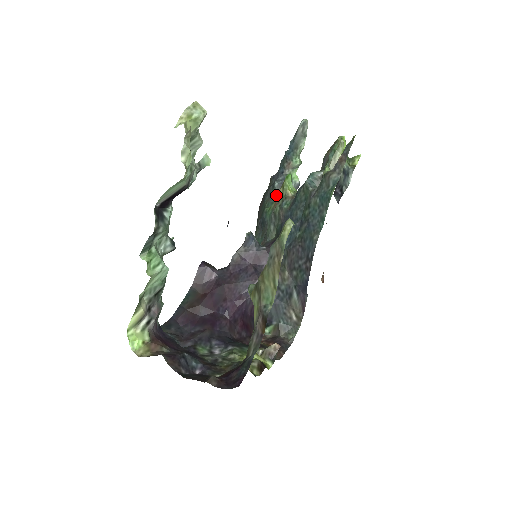
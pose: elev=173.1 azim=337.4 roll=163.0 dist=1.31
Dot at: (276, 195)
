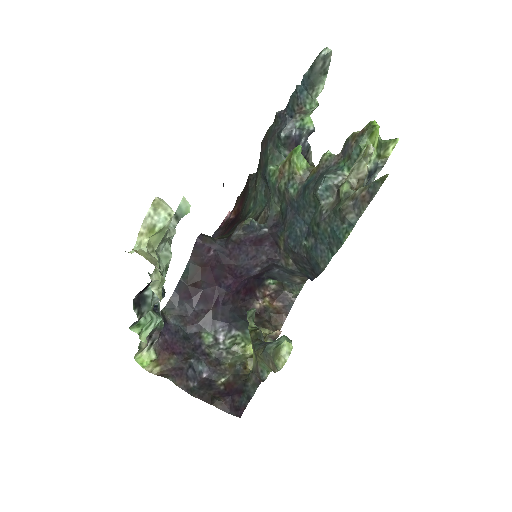
Dot at: (281, 166)
